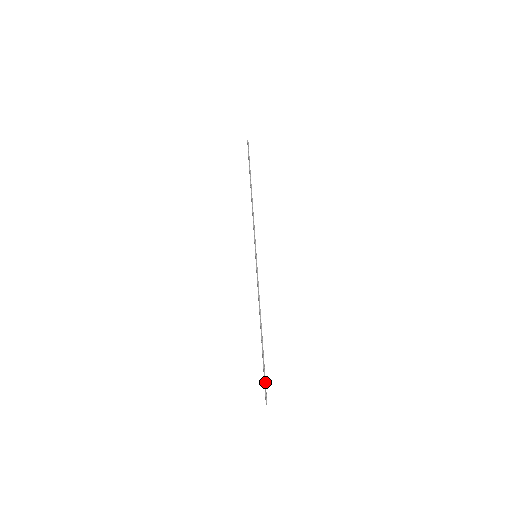
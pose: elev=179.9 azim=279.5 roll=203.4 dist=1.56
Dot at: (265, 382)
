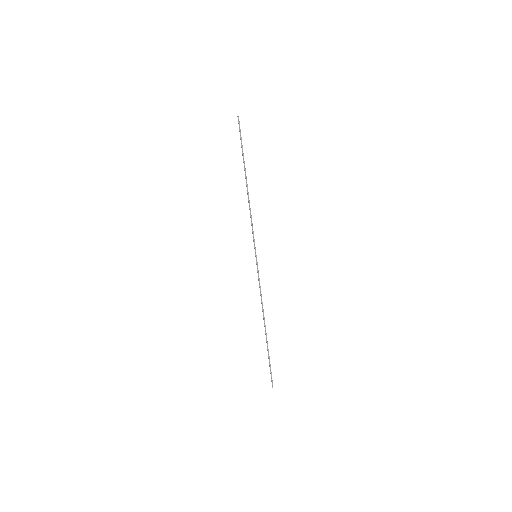
Dot at: occluded
